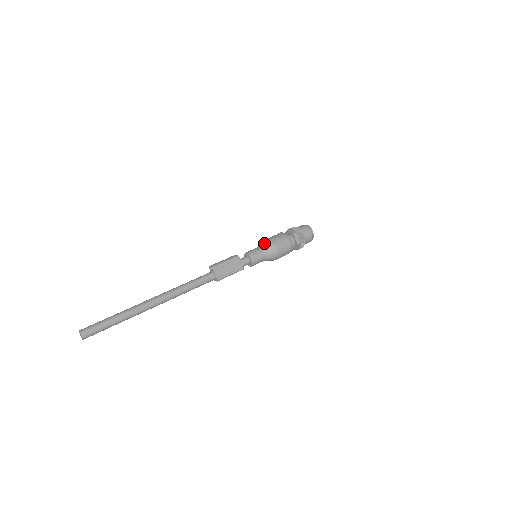
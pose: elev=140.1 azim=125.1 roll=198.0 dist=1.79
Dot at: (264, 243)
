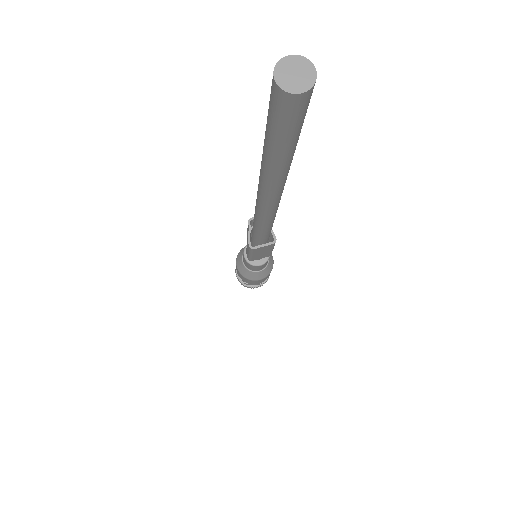
Dot at: occluded
